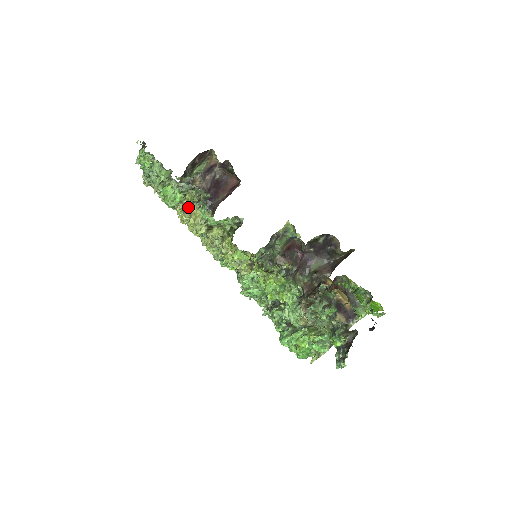
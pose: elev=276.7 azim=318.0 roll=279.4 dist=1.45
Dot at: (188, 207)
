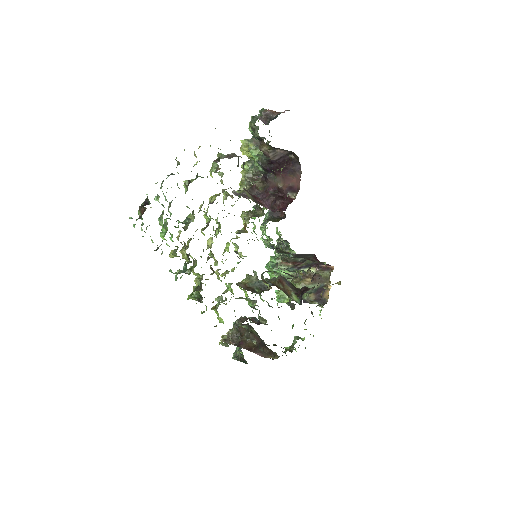
Dot at: (184, 242)
